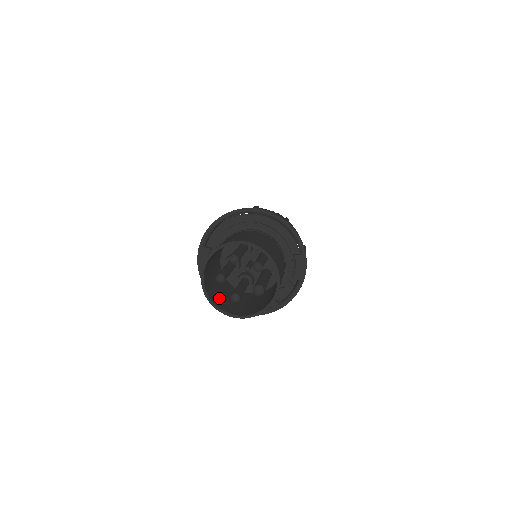
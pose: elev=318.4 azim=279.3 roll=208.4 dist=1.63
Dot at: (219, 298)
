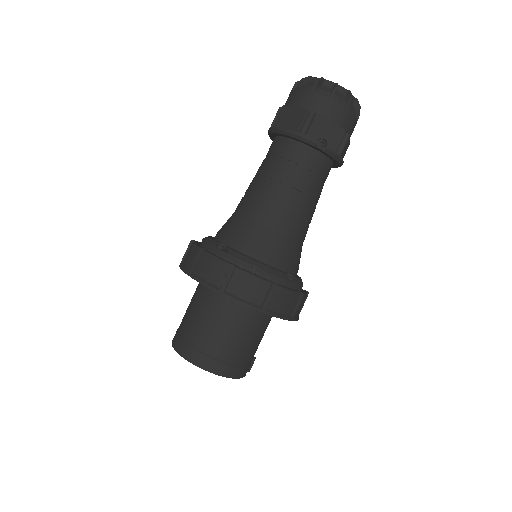
Dot at: occluded
